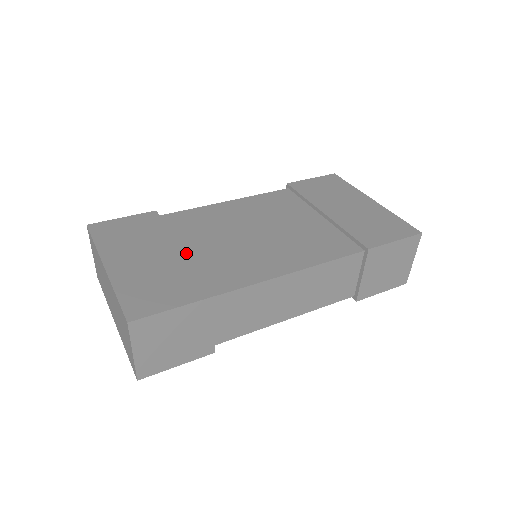
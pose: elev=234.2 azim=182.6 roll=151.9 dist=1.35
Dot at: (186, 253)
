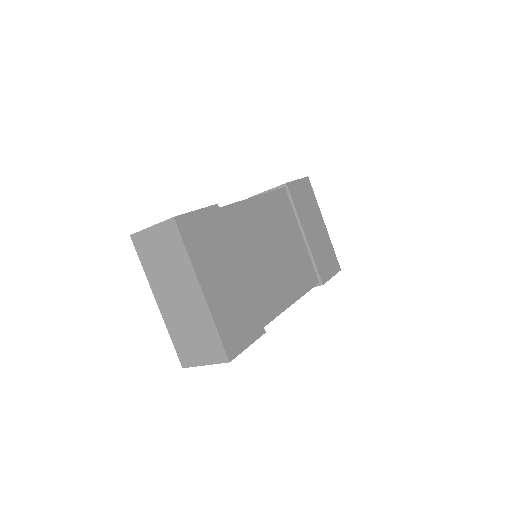
Dot at: (242, 273)
